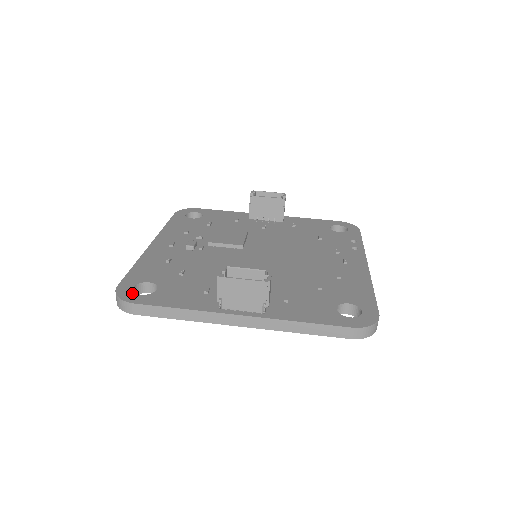
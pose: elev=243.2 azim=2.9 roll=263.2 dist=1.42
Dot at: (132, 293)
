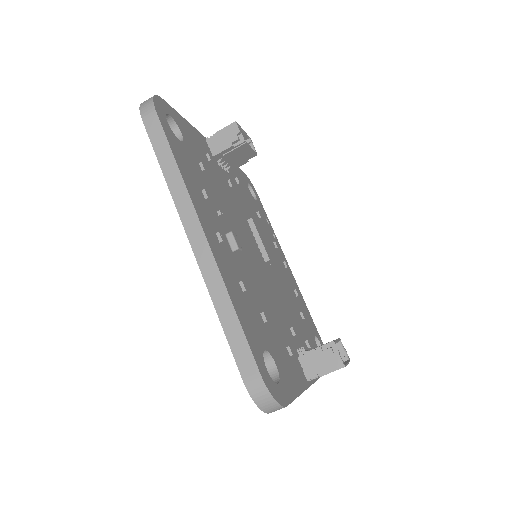
Dot at: (275, 385)
